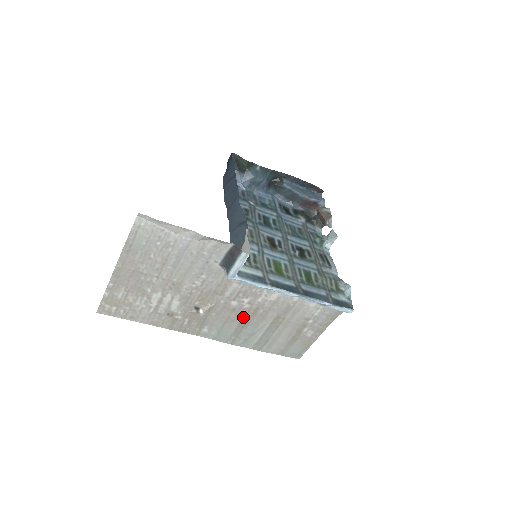
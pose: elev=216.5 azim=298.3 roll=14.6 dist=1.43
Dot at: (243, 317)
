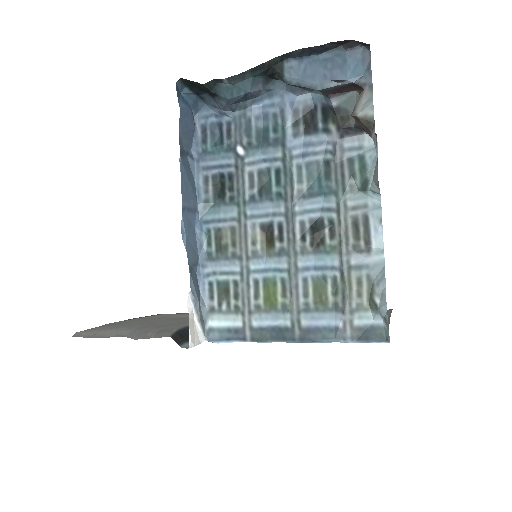
Dot at: occluded
